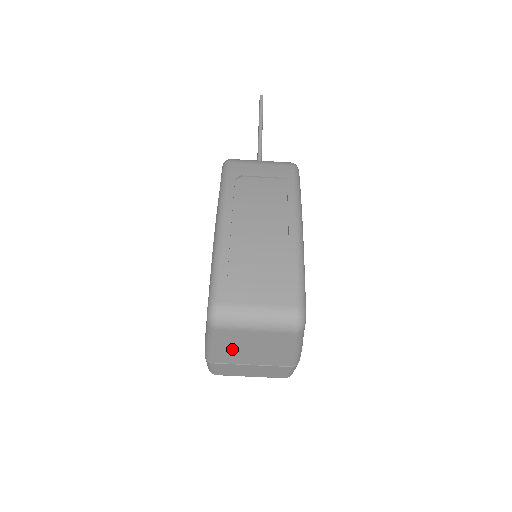
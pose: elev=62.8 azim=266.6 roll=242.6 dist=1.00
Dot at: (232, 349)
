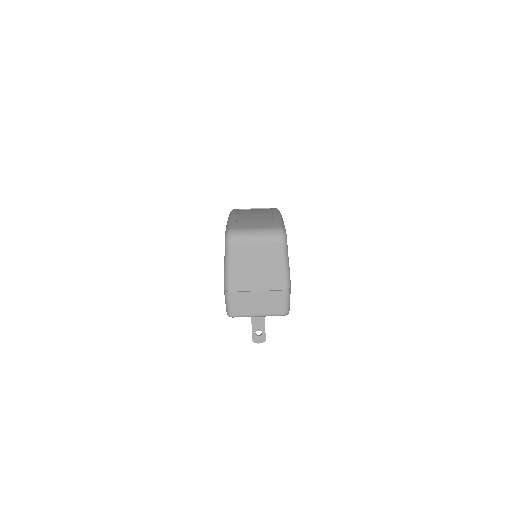
Dot at: (242, 269)
